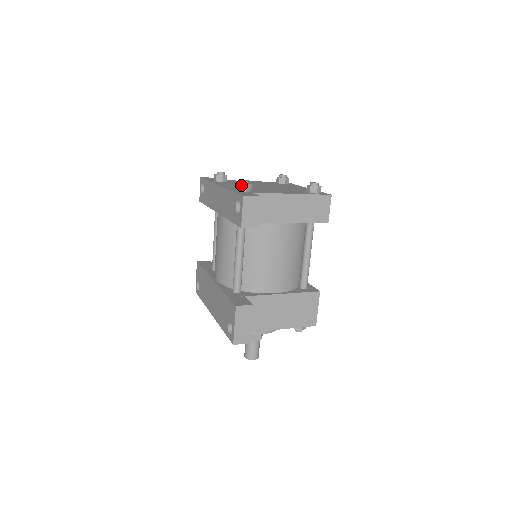
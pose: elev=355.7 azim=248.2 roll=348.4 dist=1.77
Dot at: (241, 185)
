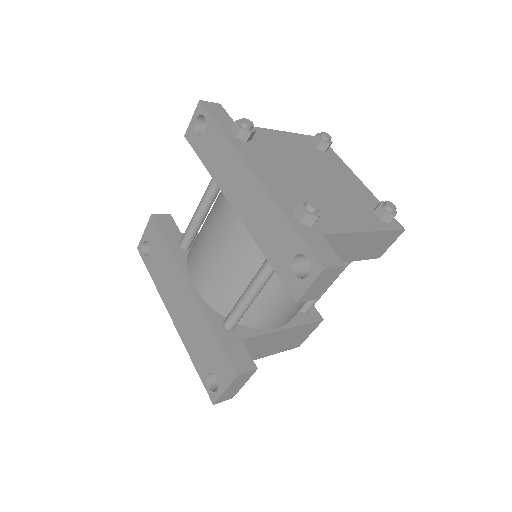
Dot at: (308, 216)
